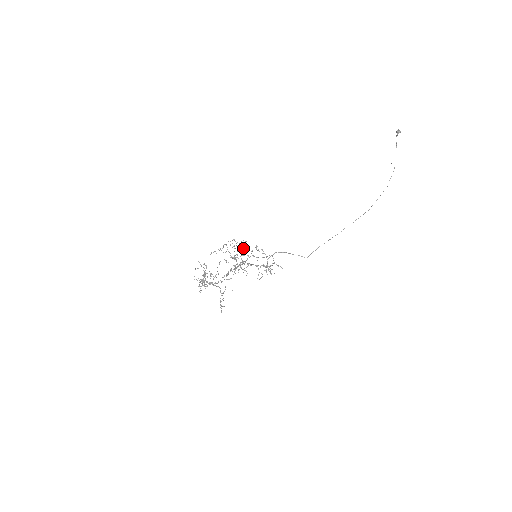
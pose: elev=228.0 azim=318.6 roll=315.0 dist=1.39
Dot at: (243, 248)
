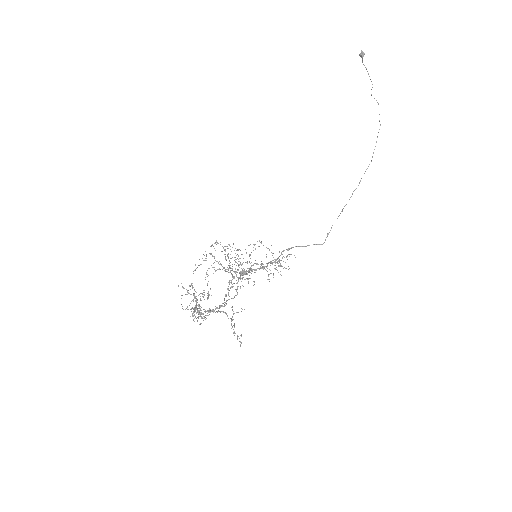
Dot at: (238, 256)
